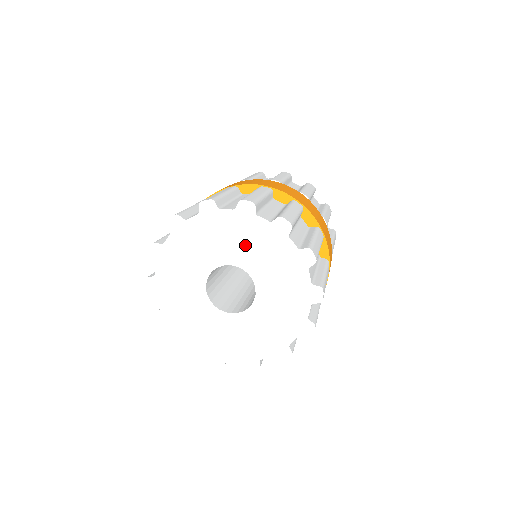
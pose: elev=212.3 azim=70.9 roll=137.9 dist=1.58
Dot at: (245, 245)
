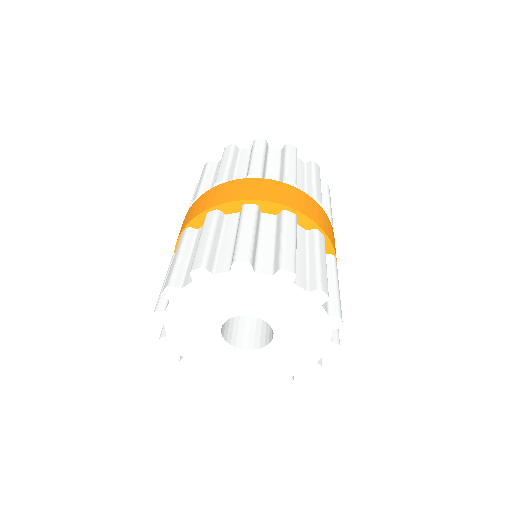
Dot at: (251, 298)
